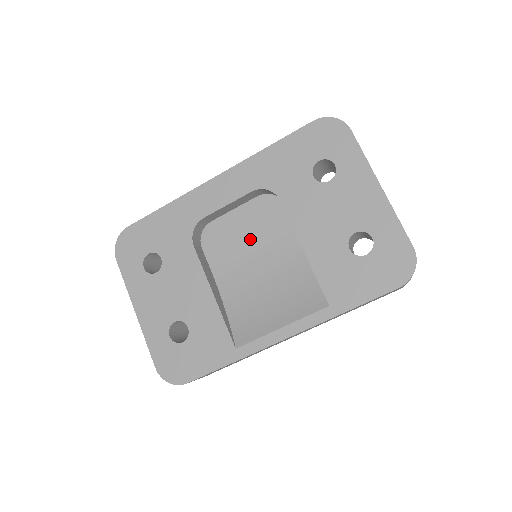
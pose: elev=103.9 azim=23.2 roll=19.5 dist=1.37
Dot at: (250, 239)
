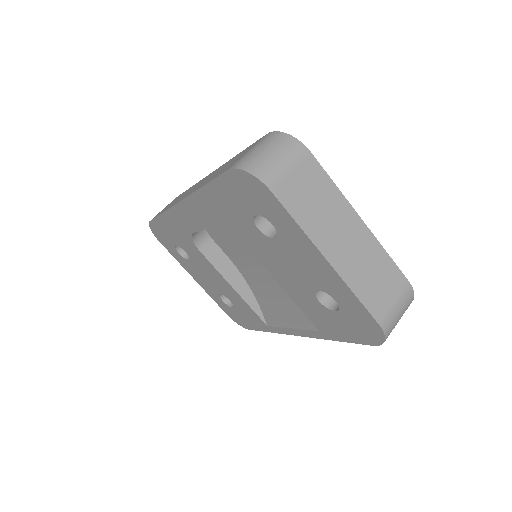
Dot at: (243, 245)
